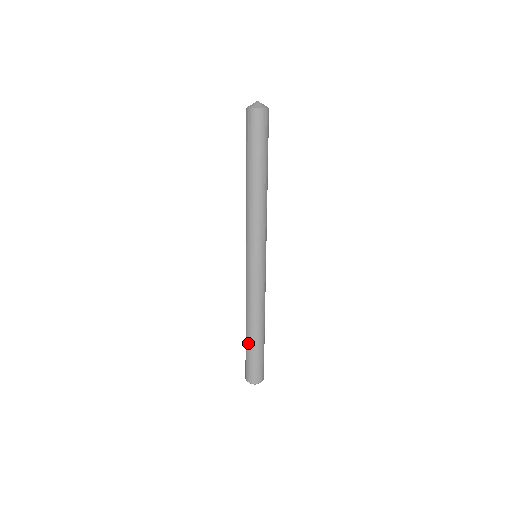
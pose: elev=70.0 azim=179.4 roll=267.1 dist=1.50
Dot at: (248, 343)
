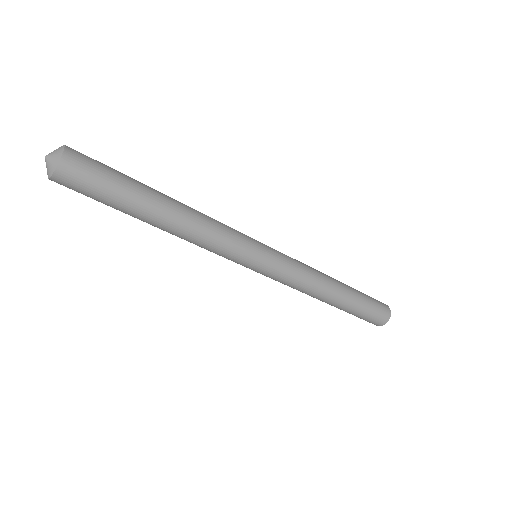
Dot at: occluded
